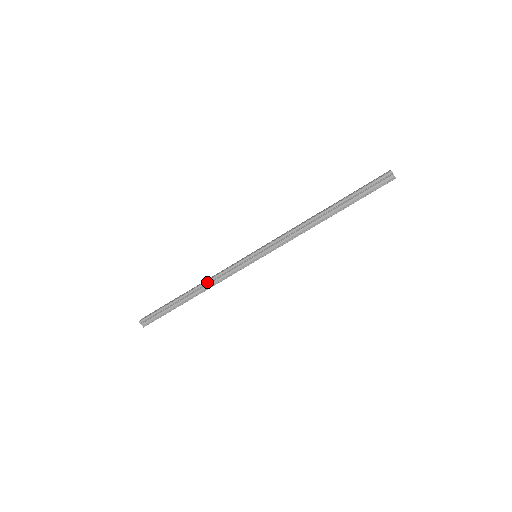
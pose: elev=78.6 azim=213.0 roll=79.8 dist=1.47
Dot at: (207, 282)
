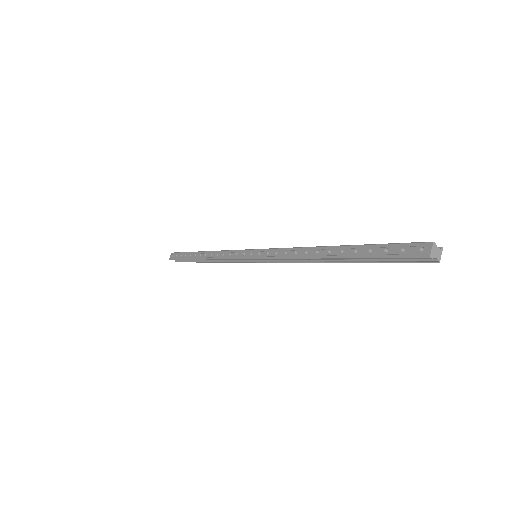
Dot at: occluded
